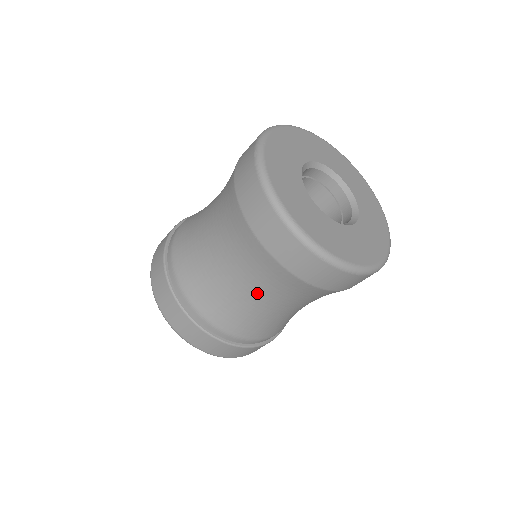
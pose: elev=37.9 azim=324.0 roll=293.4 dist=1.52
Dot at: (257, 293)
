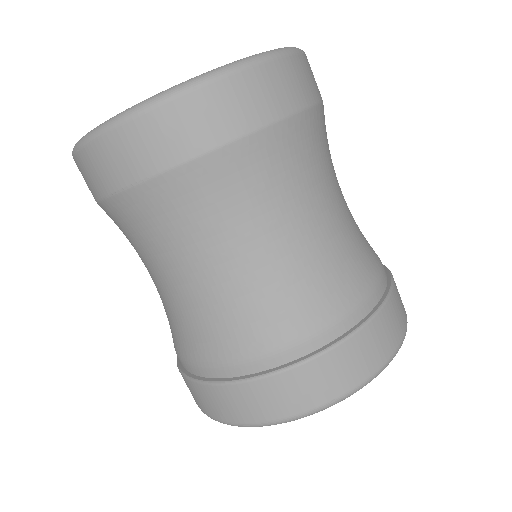
Dot at: (152, 269)
